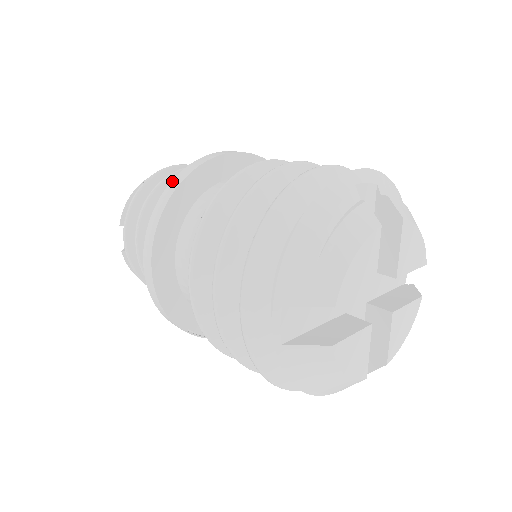
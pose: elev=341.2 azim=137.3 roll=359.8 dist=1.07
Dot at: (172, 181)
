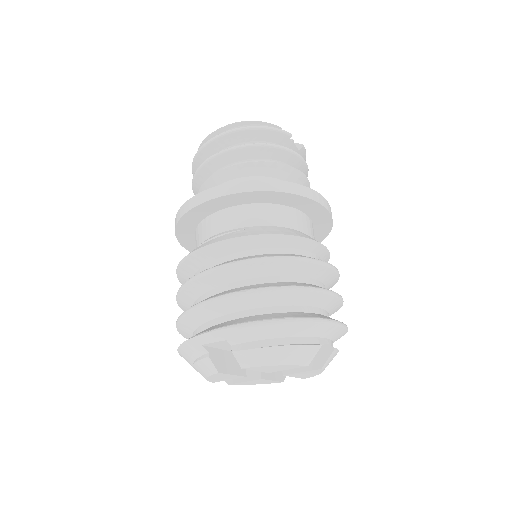
Dot at: (175, 218)
